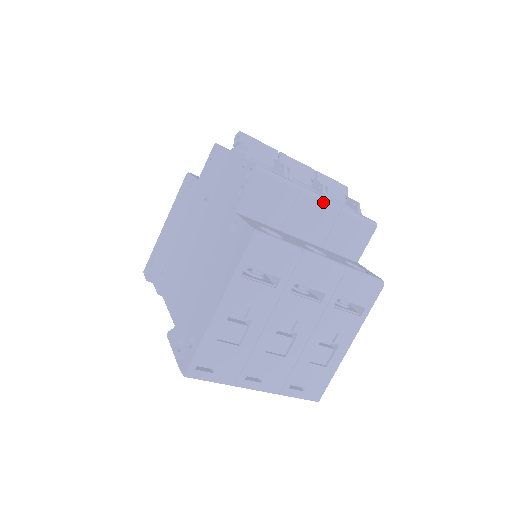
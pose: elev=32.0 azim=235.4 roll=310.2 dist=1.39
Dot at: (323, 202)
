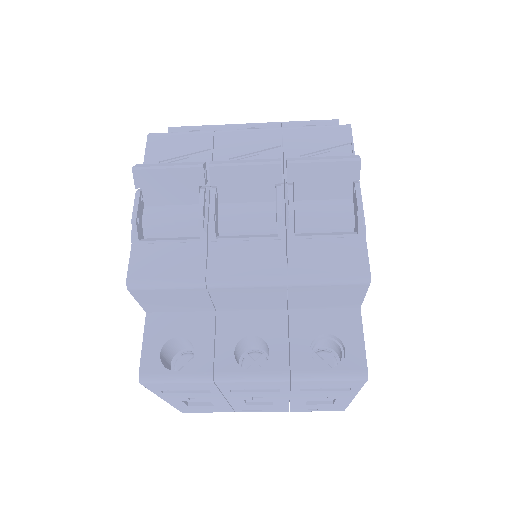
Dot at: (251, 286)
